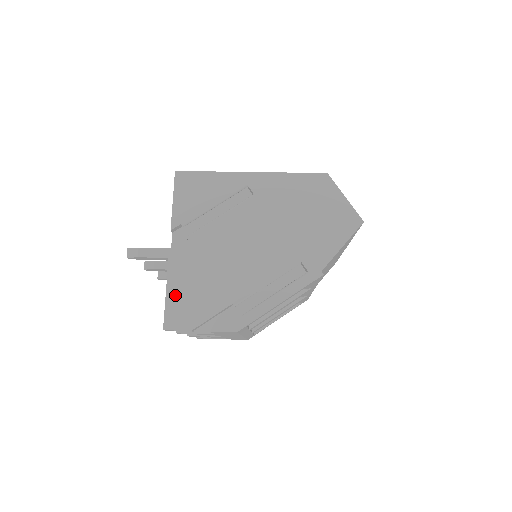
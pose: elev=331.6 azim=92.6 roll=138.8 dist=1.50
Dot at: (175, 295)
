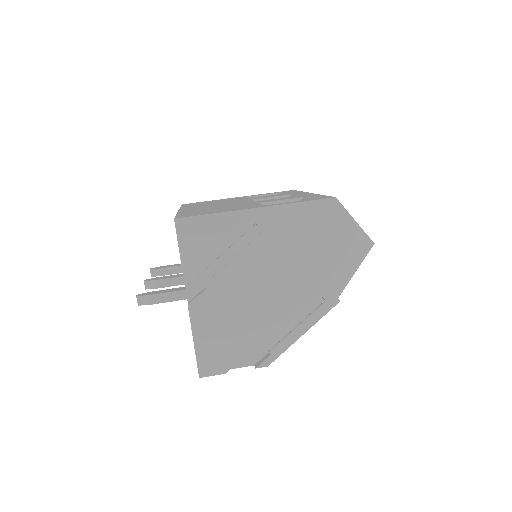
Dot at: (203, 345)
